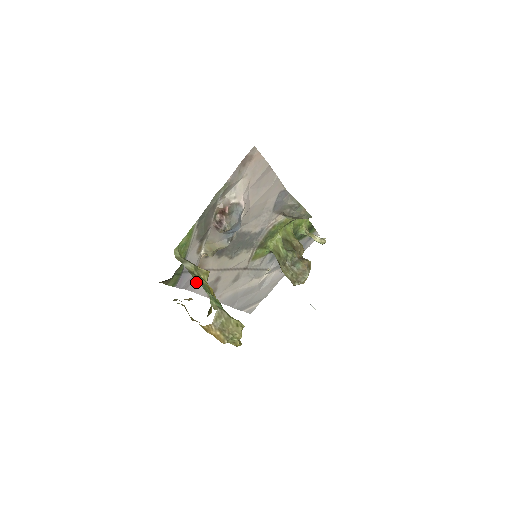
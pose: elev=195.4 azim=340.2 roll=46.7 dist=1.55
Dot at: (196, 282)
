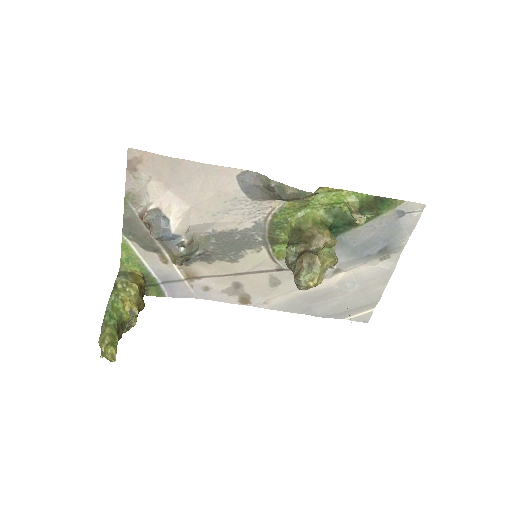
Dot at: (202, 290)
